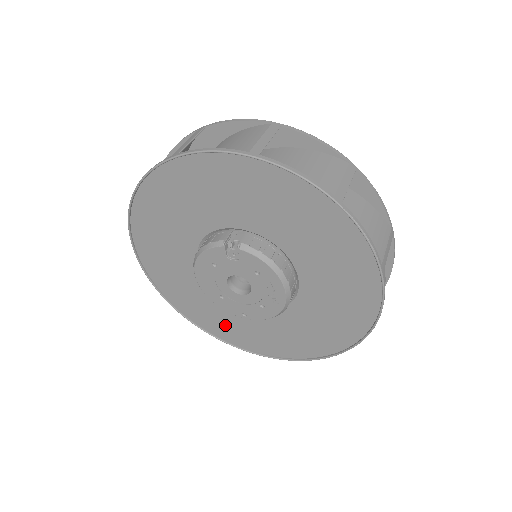
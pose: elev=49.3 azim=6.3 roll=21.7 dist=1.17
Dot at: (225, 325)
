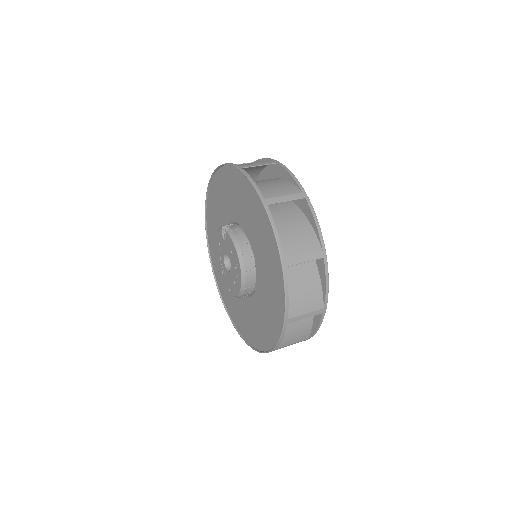
Dot at: (234, 309)
